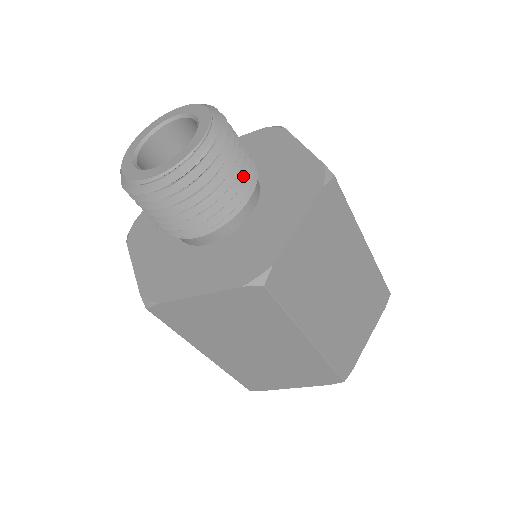
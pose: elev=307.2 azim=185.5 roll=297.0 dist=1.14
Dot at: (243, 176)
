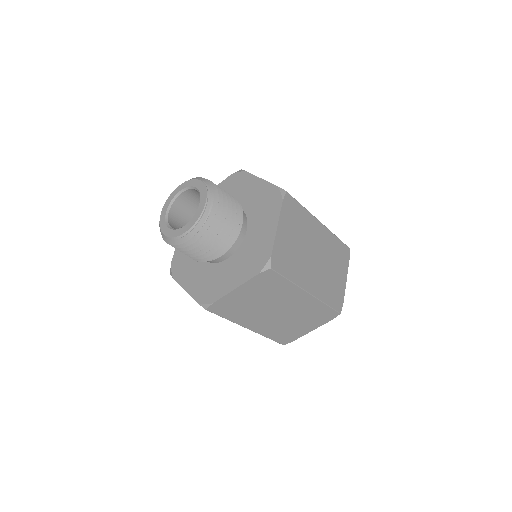
Dot at: (234, 211)
